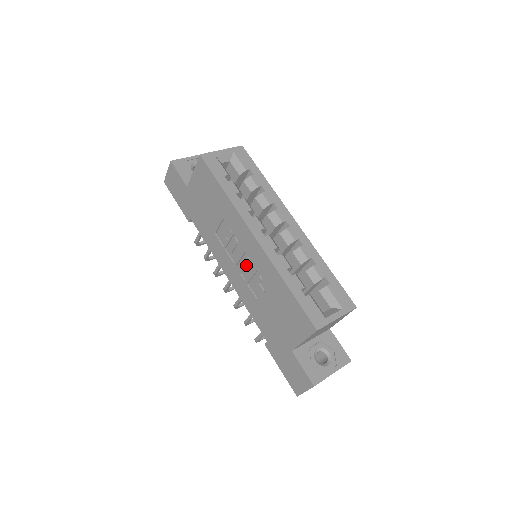
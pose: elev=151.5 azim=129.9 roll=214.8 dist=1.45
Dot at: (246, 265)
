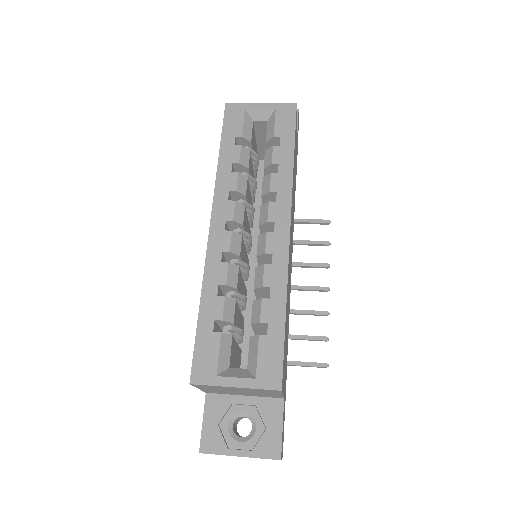
Dot at: occluded
